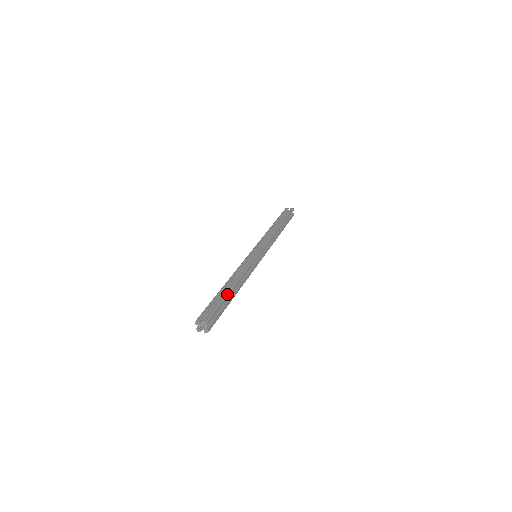
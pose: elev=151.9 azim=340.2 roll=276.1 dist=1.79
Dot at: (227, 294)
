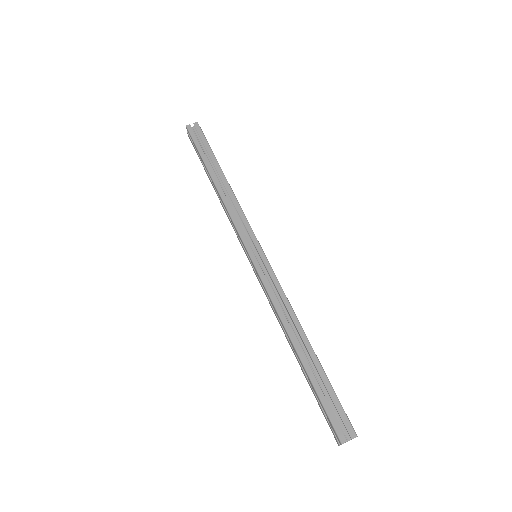
Dot at: (320, 365)
